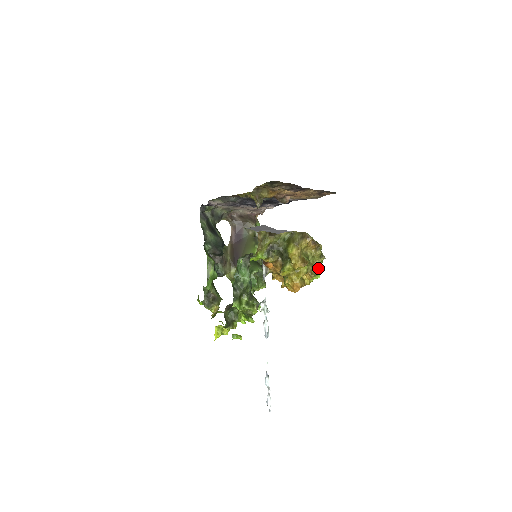
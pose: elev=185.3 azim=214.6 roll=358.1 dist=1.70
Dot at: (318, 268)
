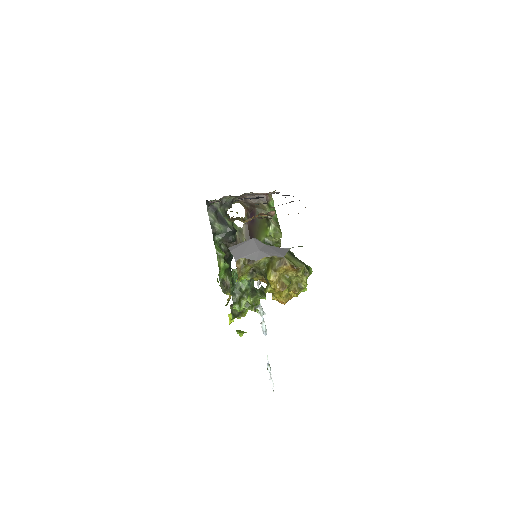
Dot at: (303, 284)
